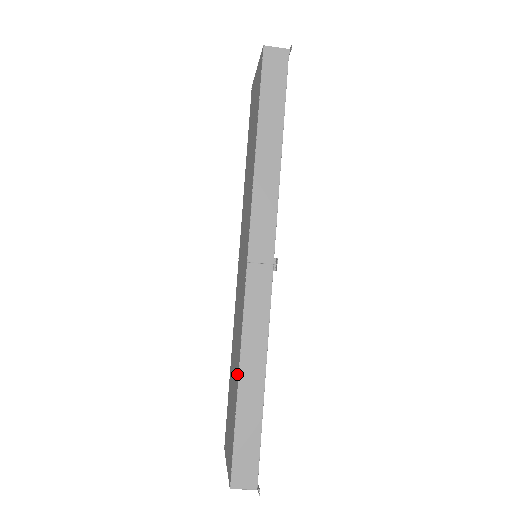
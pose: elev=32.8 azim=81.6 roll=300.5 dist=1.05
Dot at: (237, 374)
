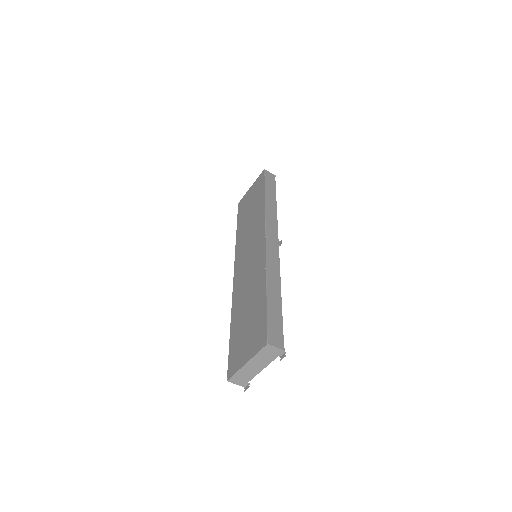
Dot at: (262, 288)
